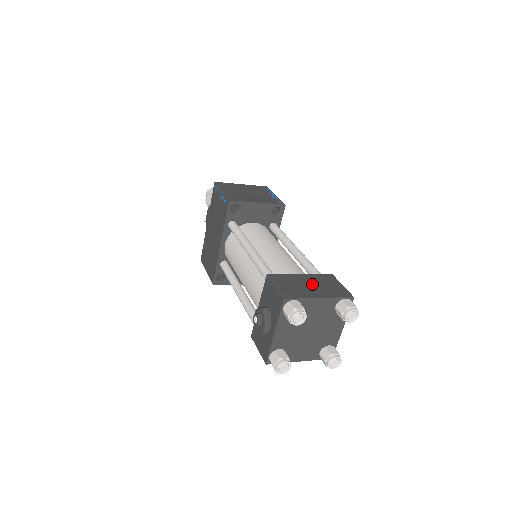
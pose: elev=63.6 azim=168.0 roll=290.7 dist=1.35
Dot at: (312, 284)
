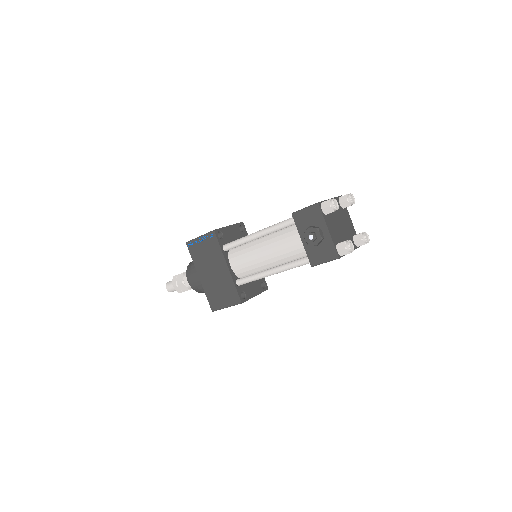
Dot at: occluded
